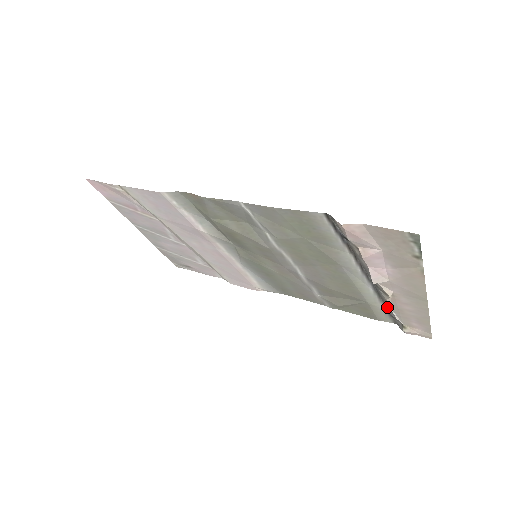
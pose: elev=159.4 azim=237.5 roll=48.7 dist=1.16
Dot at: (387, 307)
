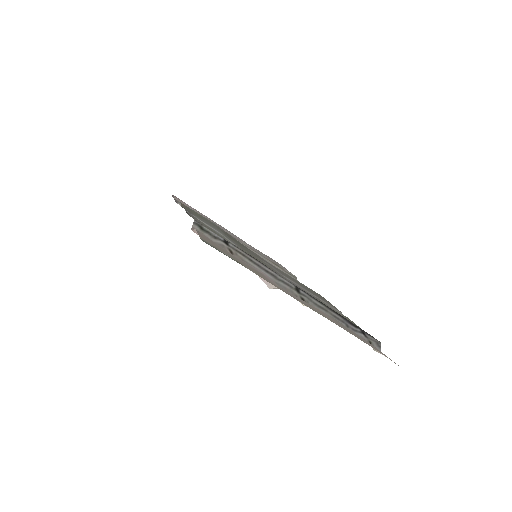
Dot at: (341, 318)
